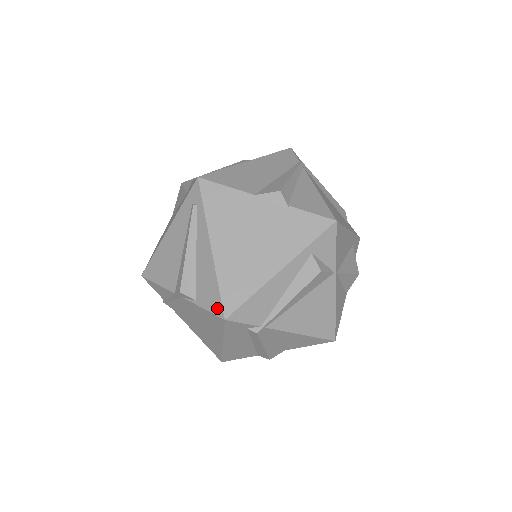
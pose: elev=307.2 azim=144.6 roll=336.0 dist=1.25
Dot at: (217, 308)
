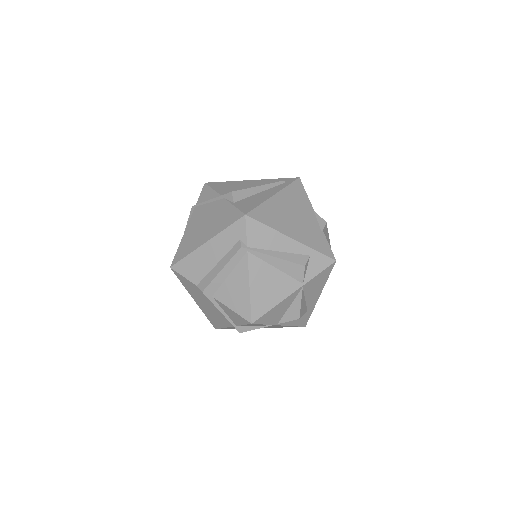
Dot at: (246, 210)
